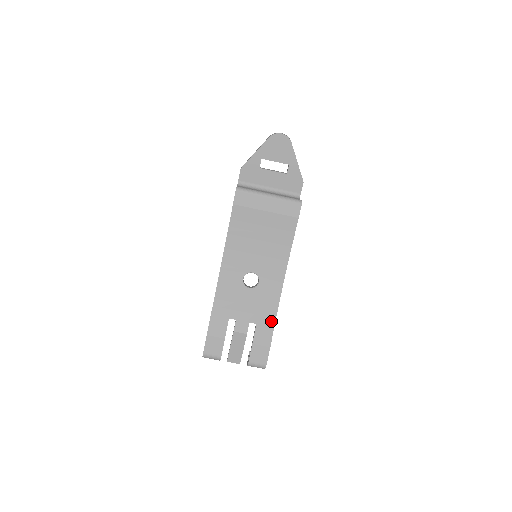
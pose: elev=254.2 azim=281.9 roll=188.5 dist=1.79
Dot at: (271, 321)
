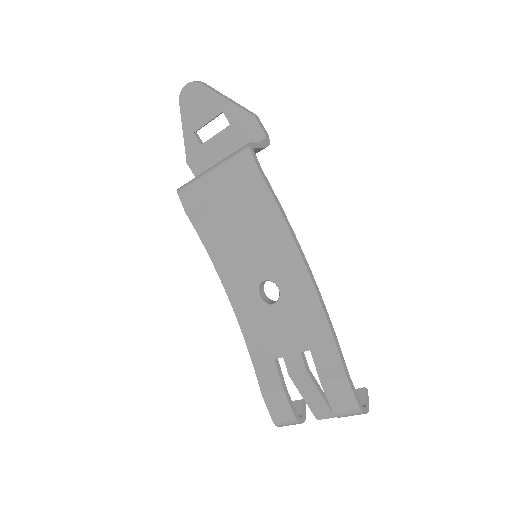
Dot at: (326, 336)
